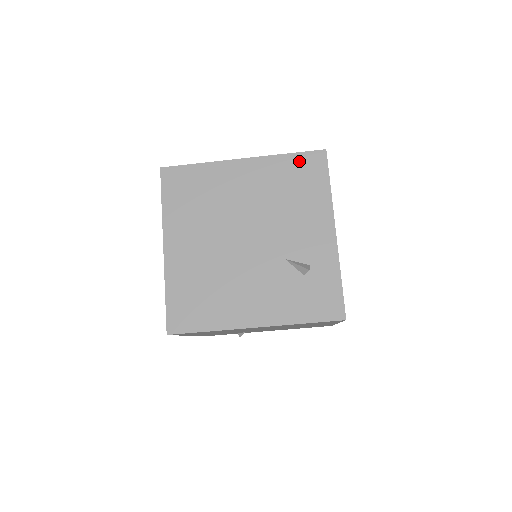
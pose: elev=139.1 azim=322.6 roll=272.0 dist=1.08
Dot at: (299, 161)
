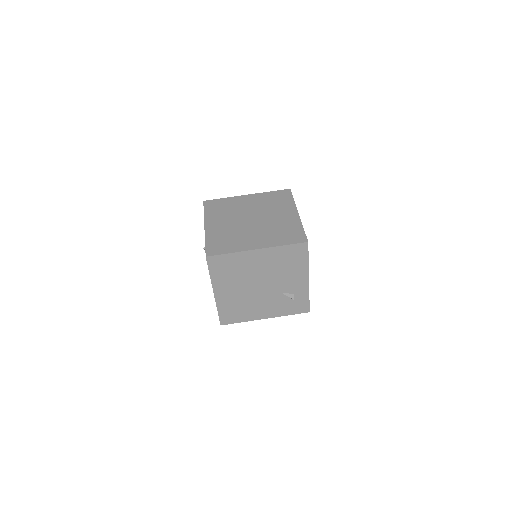
Dot at: (292, 249)
